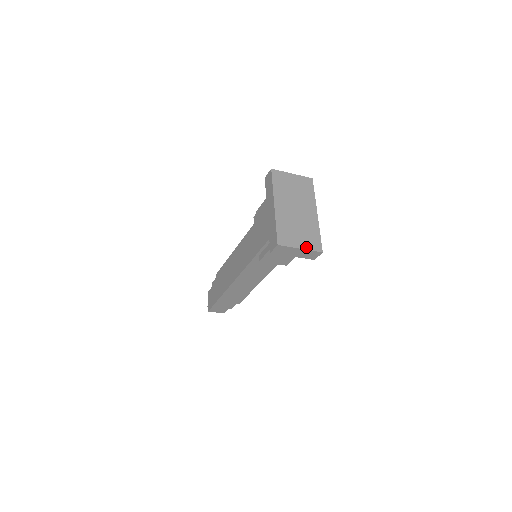
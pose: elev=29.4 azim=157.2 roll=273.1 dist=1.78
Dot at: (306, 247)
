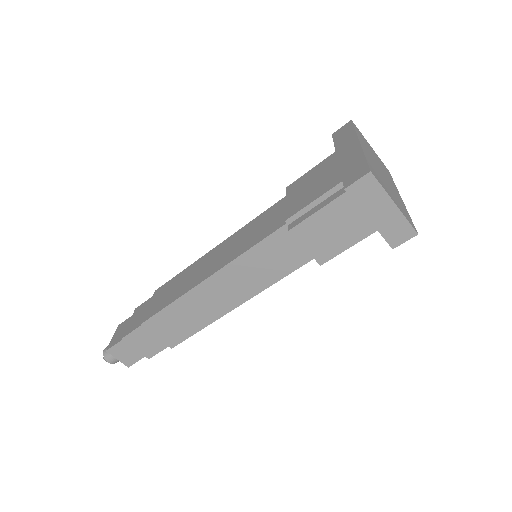
Dot at: (400, 209)
